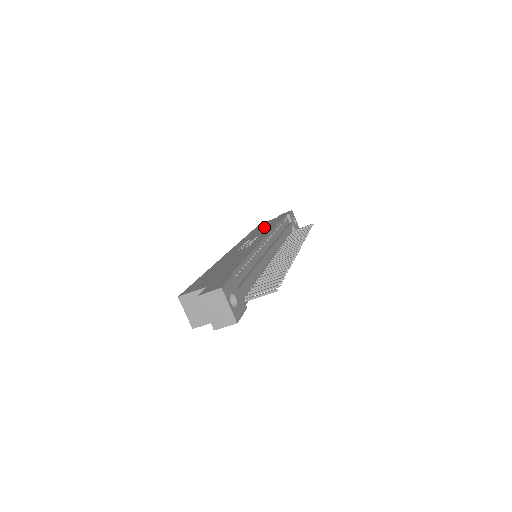
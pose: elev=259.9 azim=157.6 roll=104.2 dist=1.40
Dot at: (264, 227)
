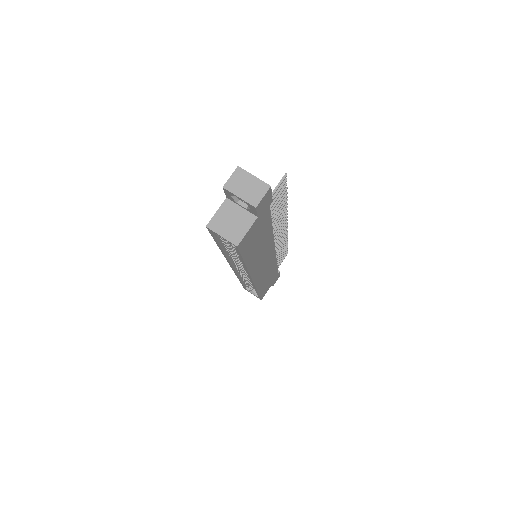
Dot at: occluded
